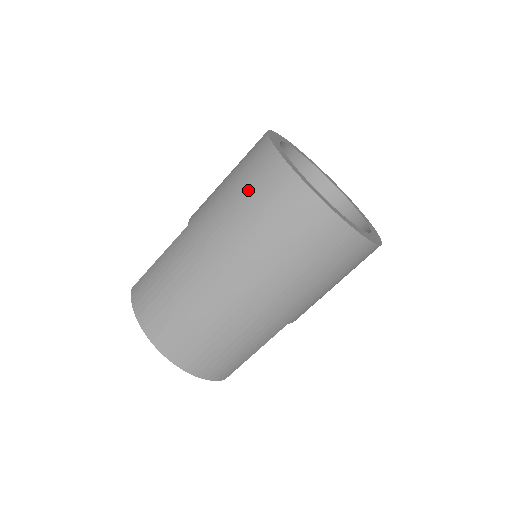
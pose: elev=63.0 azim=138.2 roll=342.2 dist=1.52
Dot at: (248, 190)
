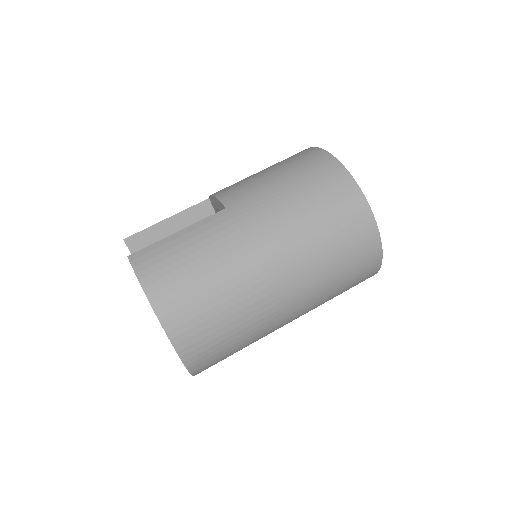
Dot at: (317, 200)
